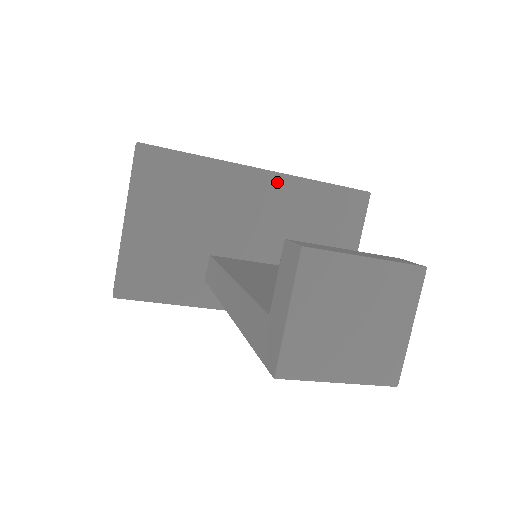
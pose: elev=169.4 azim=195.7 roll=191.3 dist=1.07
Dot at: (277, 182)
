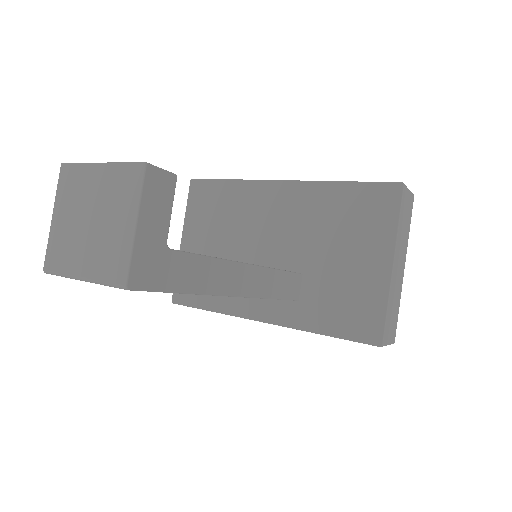
Dot at: (296, 190)
